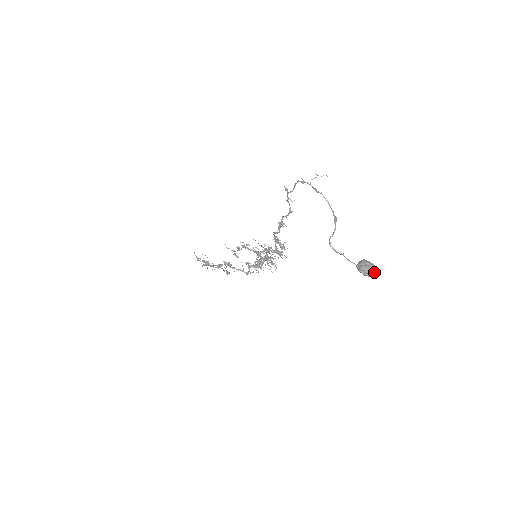
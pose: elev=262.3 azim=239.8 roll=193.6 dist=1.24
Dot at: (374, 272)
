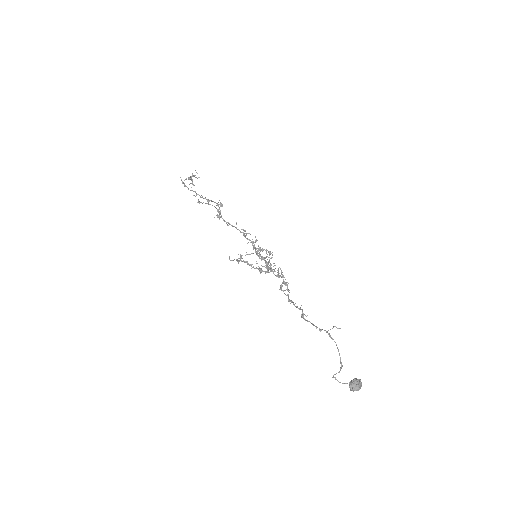
Dot at: (360, 387)
